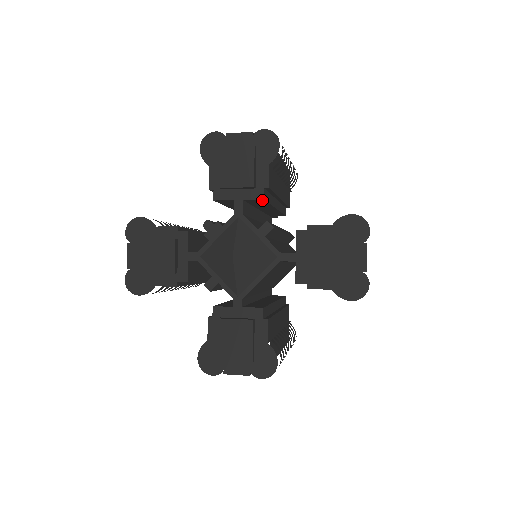
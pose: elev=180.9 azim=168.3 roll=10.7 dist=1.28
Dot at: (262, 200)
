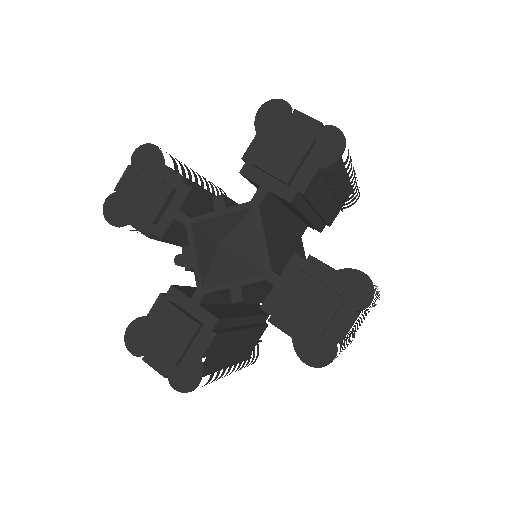
Dot at: (193, 193)
